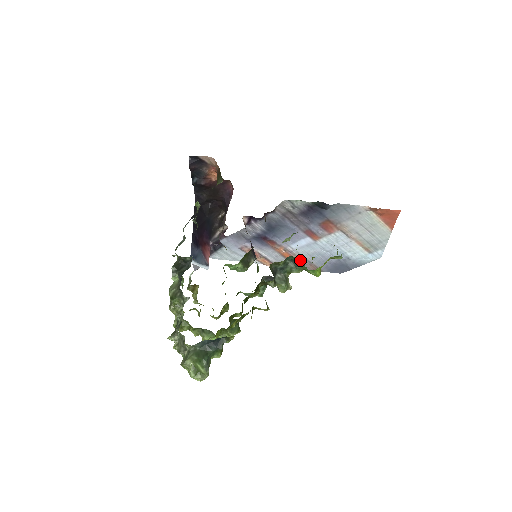
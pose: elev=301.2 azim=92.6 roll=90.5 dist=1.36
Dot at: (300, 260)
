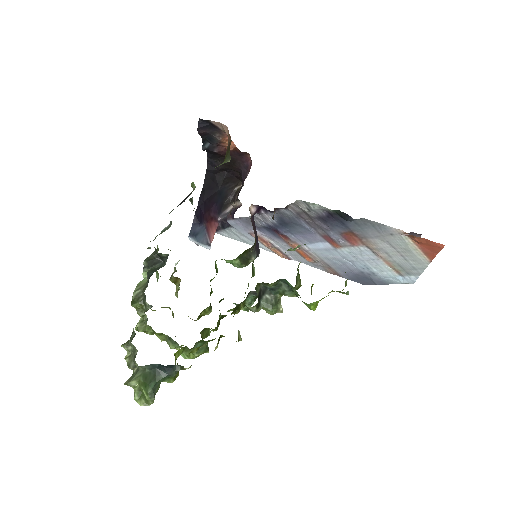
Dot at: (317, 261)
